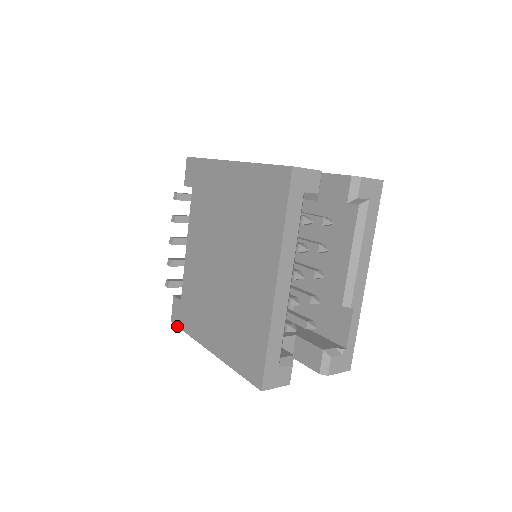
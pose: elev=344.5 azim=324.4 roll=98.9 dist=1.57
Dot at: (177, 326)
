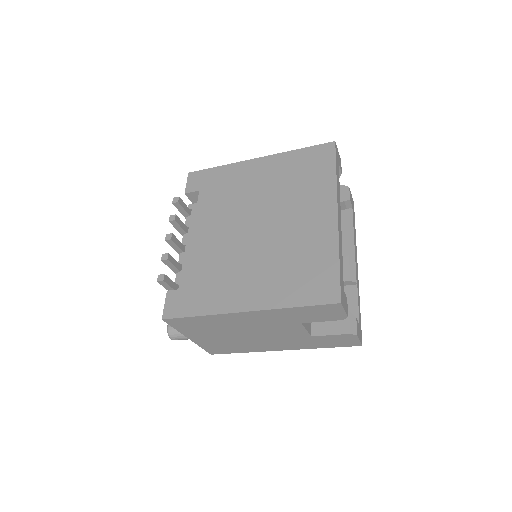
Dot at: (176, 317)
